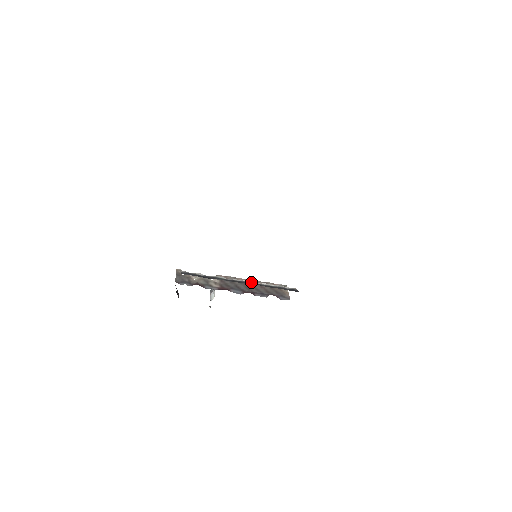
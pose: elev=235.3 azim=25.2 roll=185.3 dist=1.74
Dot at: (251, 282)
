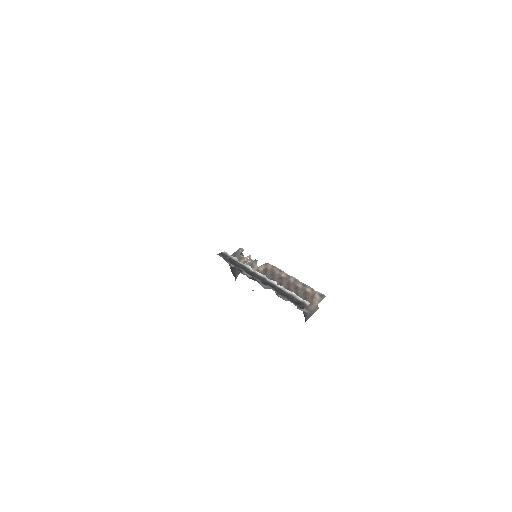
Dot at: (270, 280)
